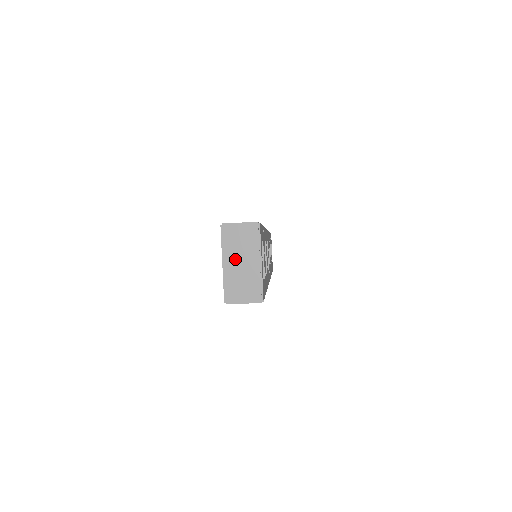
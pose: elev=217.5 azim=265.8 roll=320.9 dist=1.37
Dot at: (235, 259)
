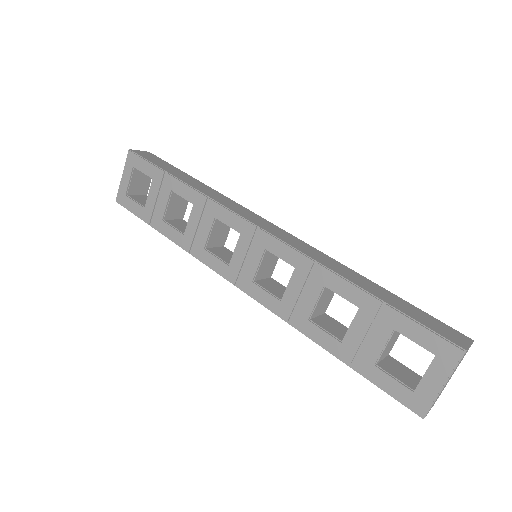
Dot at: occluded
